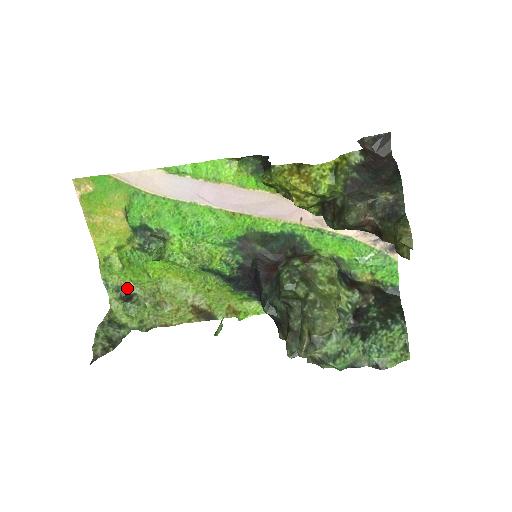
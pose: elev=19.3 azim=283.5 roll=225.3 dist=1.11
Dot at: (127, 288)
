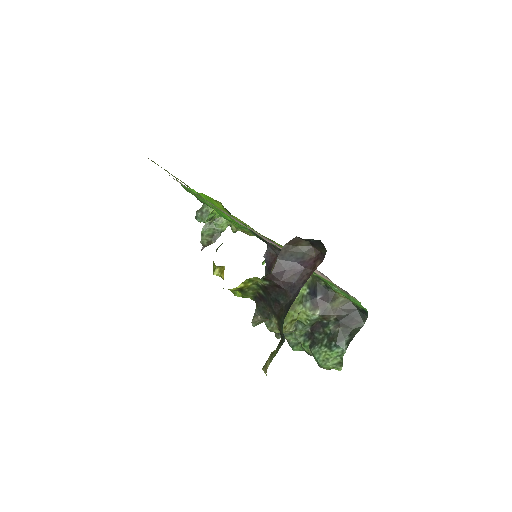
Dot at: occluded
